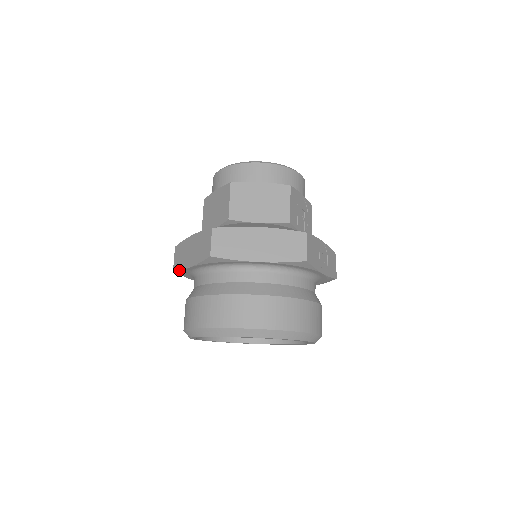
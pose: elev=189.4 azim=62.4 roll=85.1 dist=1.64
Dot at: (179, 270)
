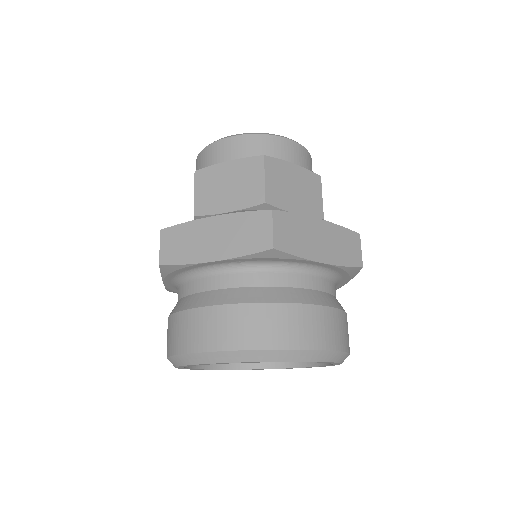
Dot at: (180, 264)
